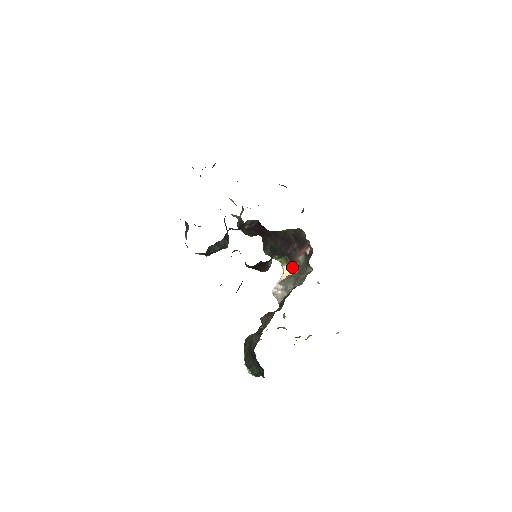
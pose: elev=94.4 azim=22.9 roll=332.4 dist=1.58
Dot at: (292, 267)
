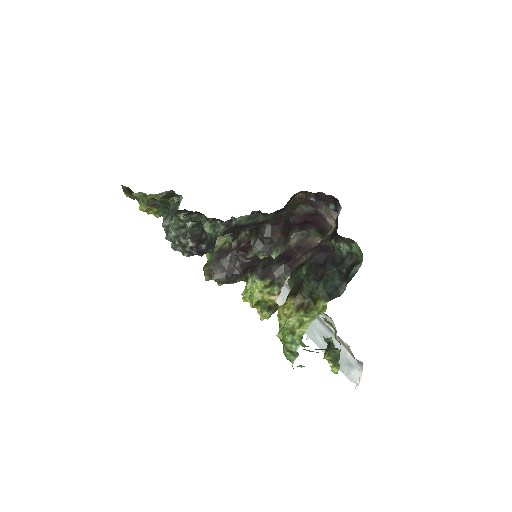
Dot at: occluded
